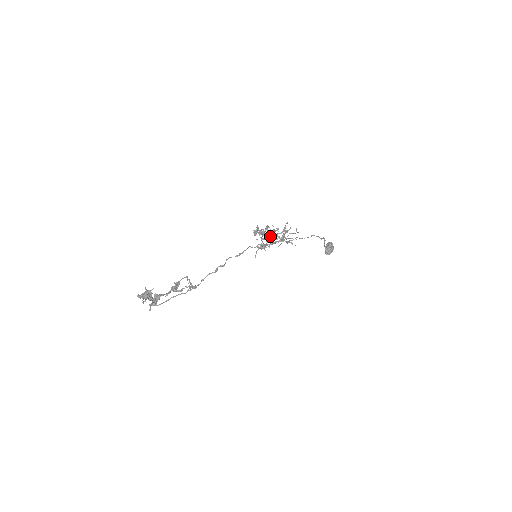
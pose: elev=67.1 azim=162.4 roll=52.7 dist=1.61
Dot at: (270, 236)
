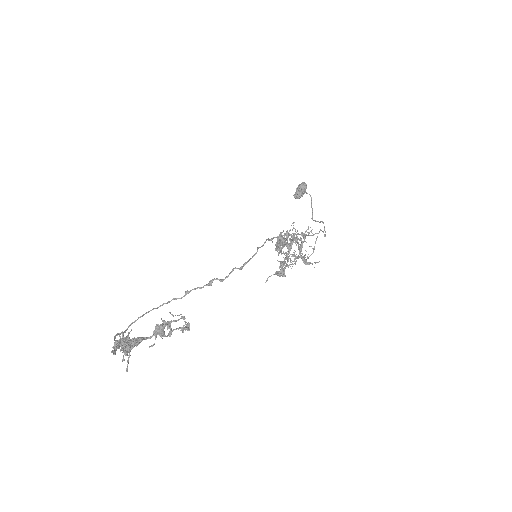
Dot at: (288, 246)
